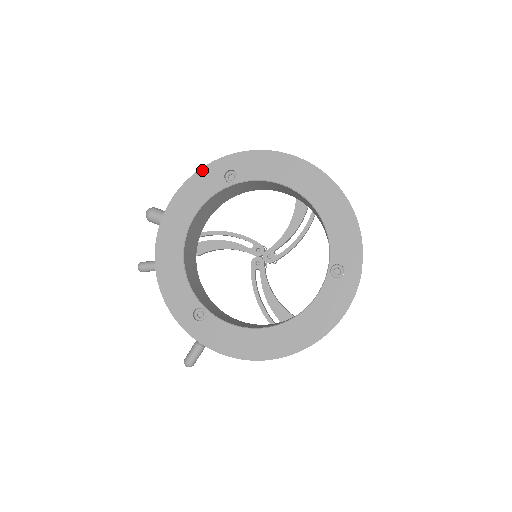
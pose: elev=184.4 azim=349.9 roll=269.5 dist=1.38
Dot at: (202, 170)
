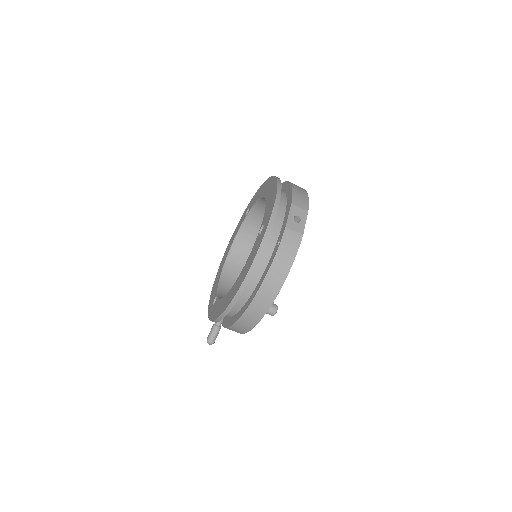
Dot at: (241, 218)
